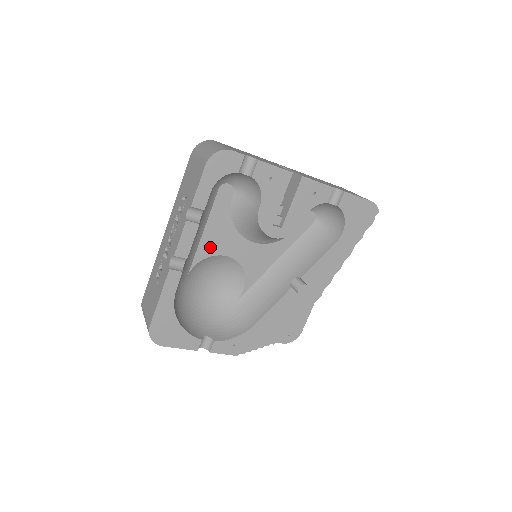
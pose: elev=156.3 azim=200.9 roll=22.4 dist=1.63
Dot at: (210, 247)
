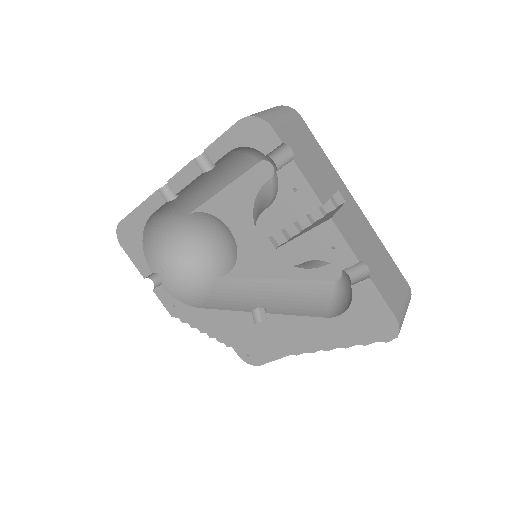
Dot at: (221, 208)
